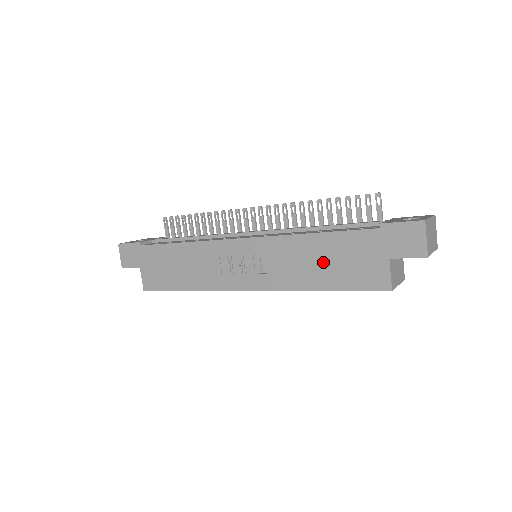
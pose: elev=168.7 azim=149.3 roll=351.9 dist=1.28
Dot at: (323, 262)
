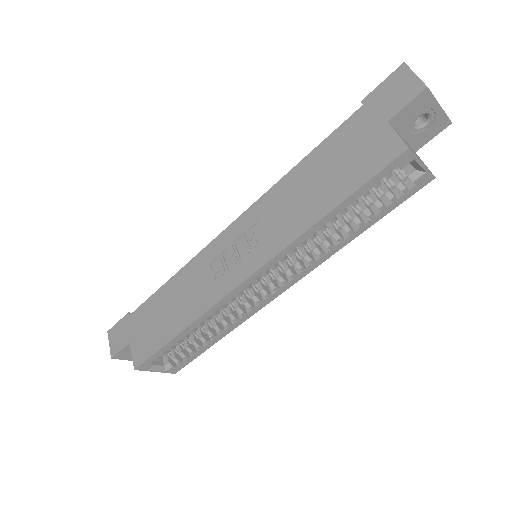
Dot at: (319, 181)
